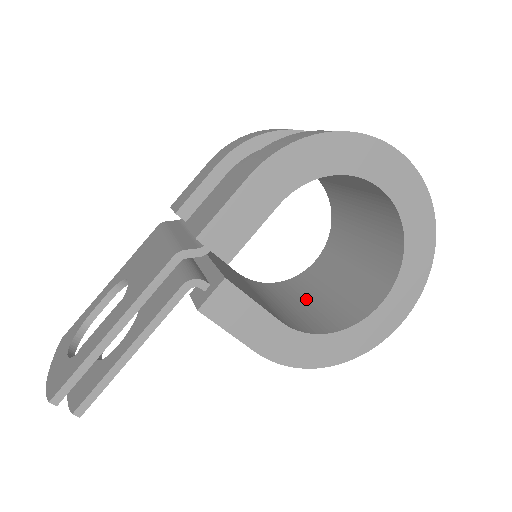
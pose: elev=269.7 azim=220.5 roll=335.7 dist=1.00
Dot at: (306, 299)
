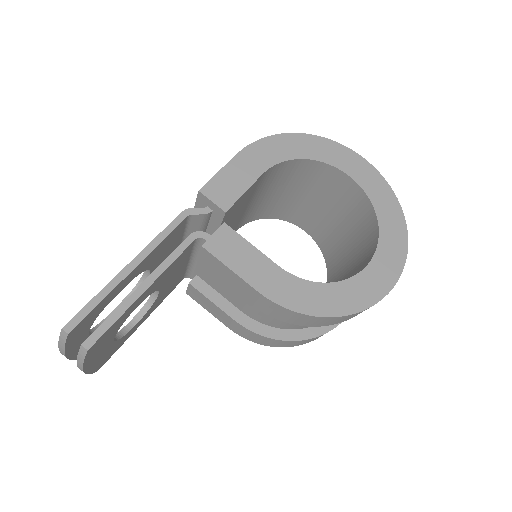
Dot at: occluded
